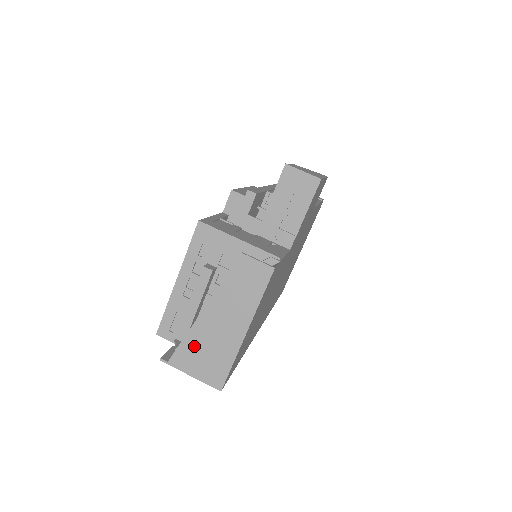
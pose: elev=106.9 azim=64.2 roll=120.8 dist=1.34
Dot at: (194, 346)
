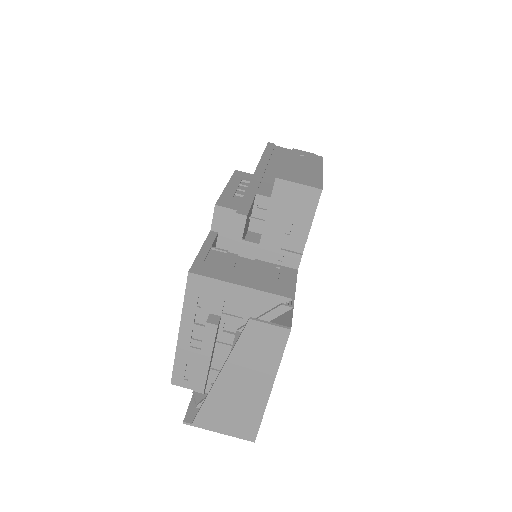
Dot at: (216, 408)
